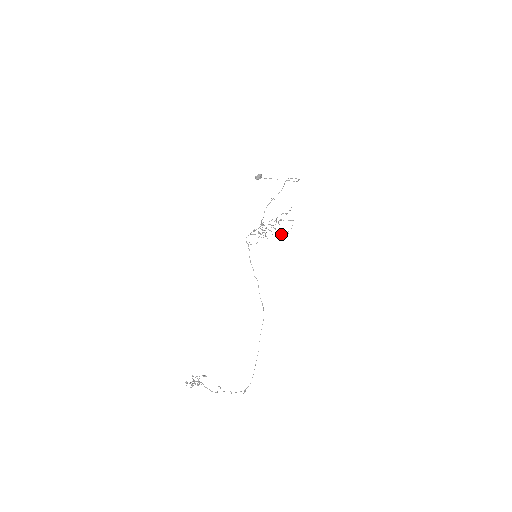
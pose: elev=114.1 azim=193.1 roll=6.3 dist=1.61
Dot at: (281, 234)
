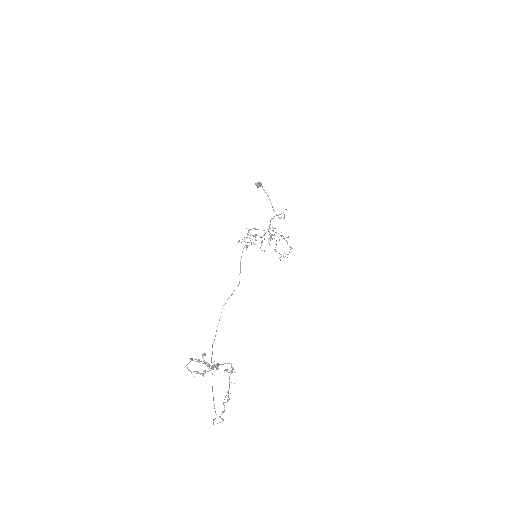
Dot at: occluded
